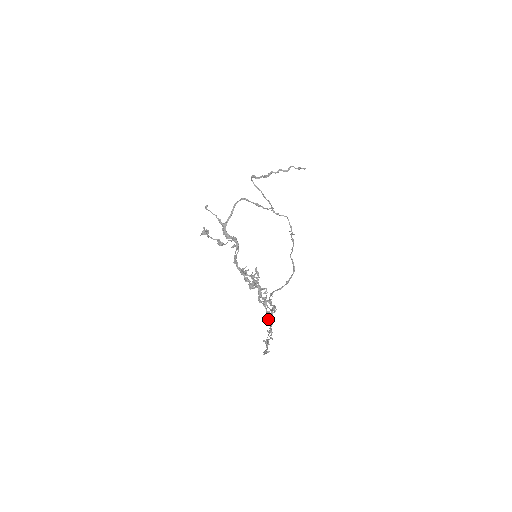
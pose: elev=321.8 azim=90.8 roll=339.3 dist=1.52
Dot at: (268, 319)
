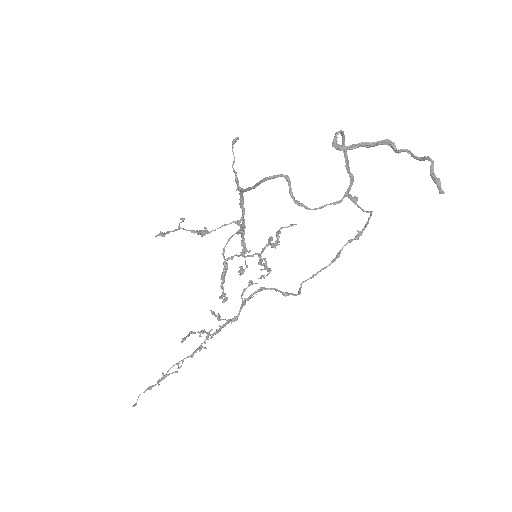
Dot at: (207, 336)
